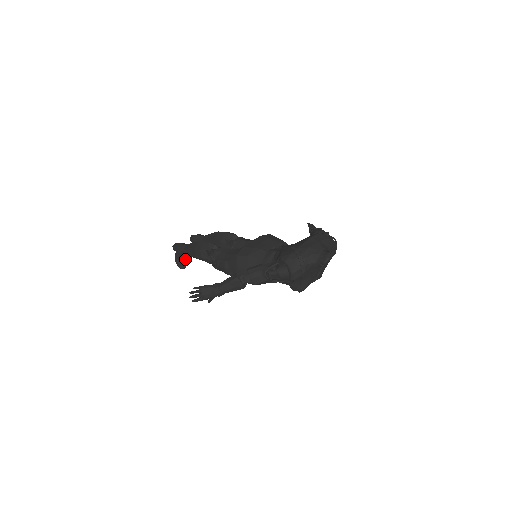
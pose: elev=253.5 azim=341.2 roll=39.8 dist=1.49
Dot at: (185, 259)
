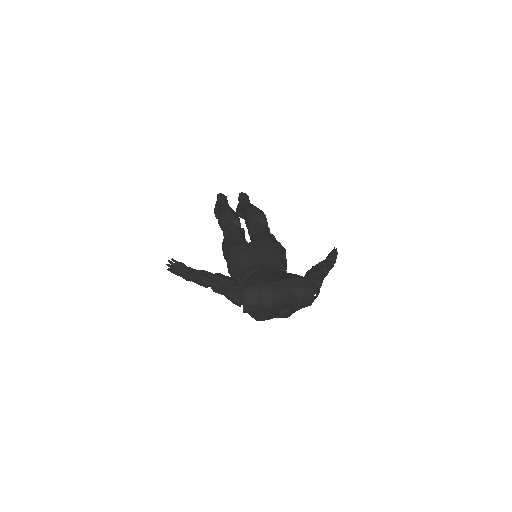
Dot at: occluded
